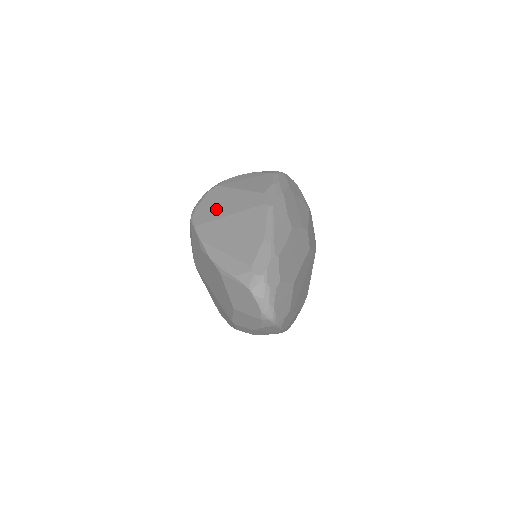
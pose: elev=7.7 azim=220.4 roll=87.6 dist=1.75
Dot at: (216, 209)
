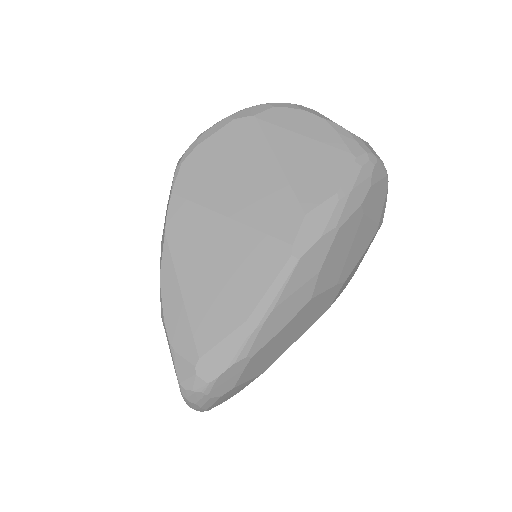
Dot at: (220, 181)
